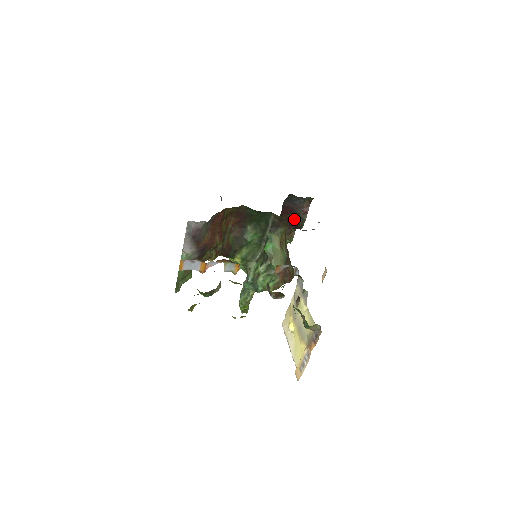
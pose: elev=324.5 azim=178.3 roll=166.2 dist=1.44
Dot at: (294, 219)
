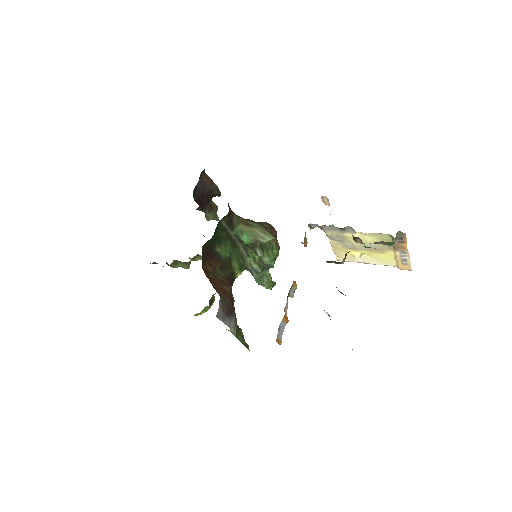
Dot at: (208, 197)
